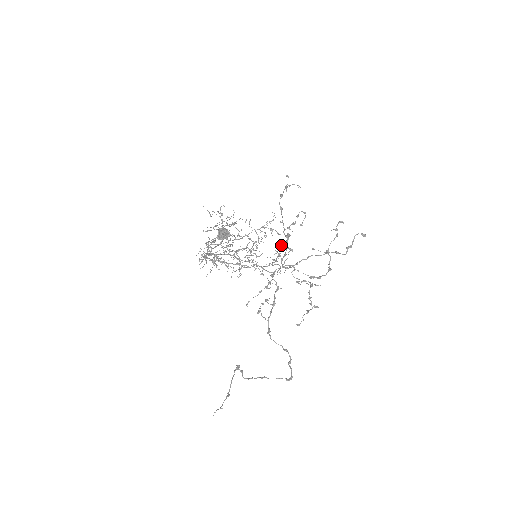
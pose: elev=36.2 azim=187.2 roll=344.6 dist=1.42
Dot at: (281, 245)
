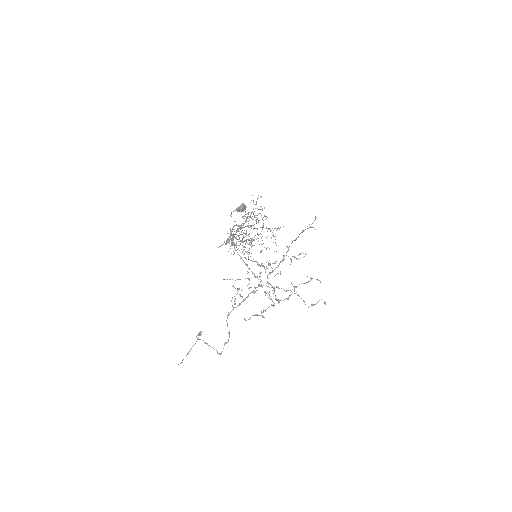
Dot at: (275, 261)
